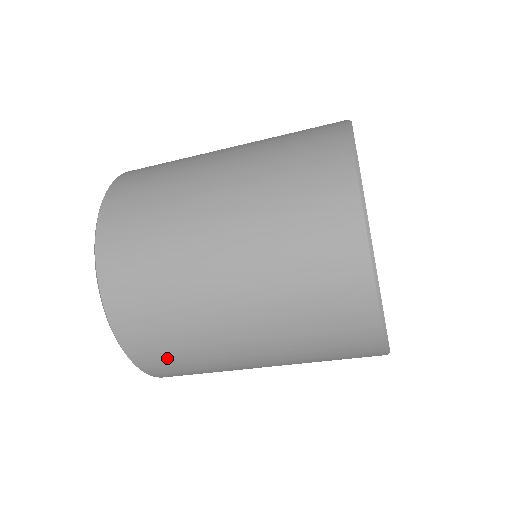
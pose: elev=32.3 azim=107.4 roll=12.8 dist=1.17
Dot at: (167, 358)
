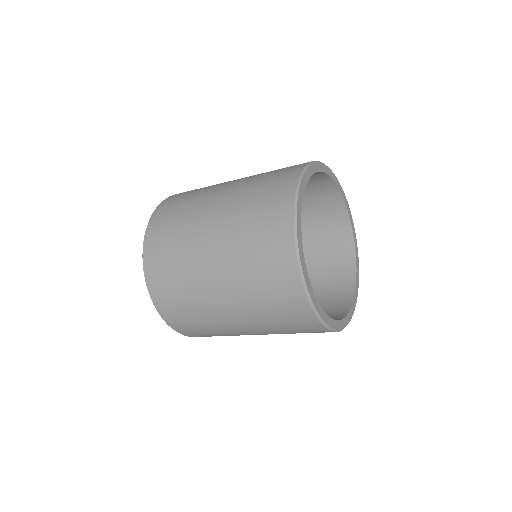
Dot at: (166, 280)
